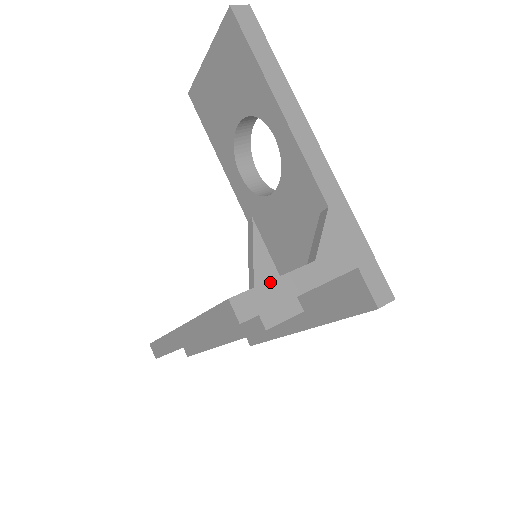
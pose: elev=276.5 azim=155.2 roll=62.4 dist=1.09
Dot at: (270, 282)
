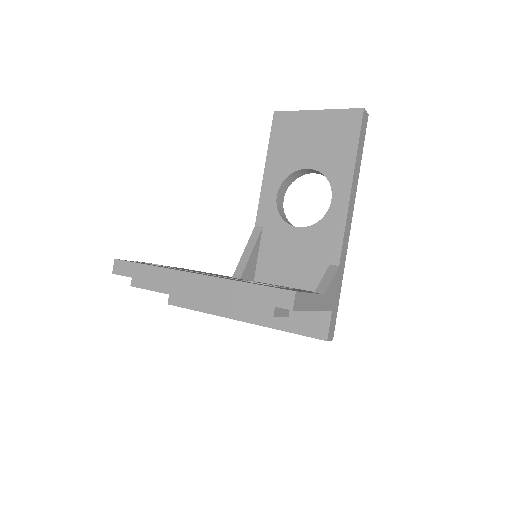
Dot at: (309, 294)
